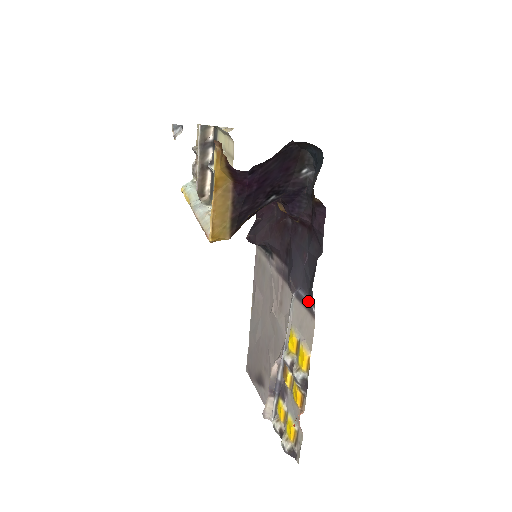
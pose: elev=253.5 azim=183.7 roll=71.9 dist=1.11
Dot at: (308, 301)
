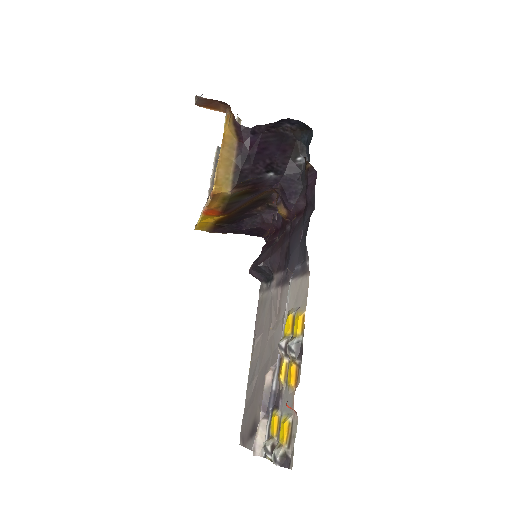
Dot at: (303, 263)
